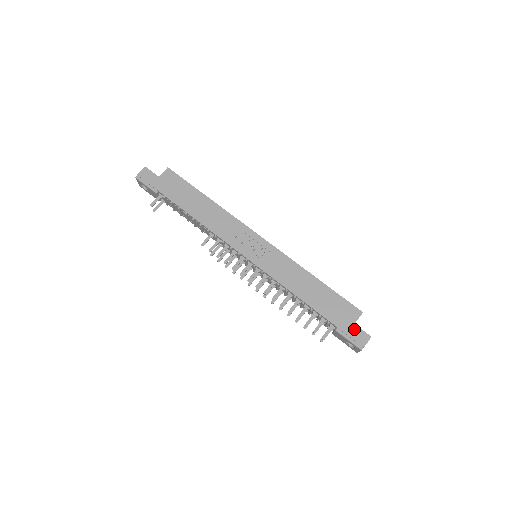
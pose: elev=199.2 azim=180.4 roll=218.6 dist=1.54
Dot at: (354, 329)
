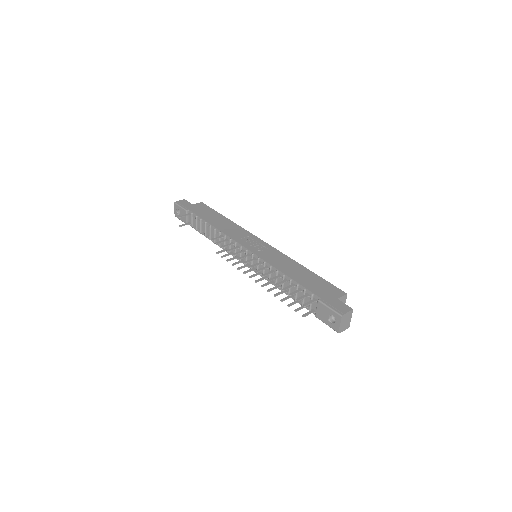
Dot at: (336, 301)
